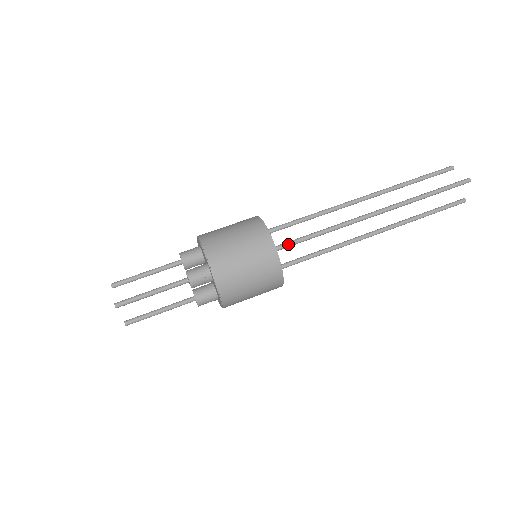
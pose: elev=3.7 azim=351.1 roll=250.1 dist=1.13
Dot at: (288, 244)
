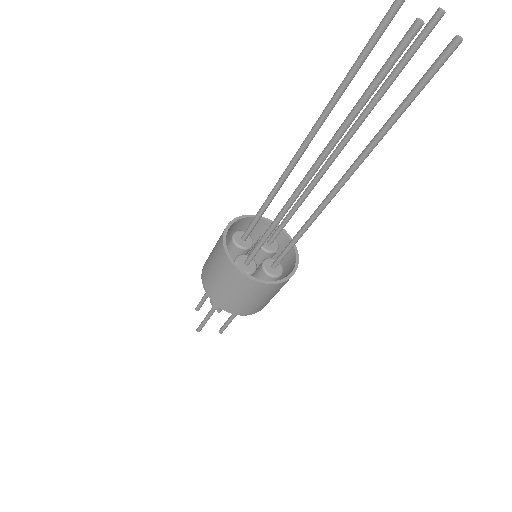
Dot at: (255, 249)
